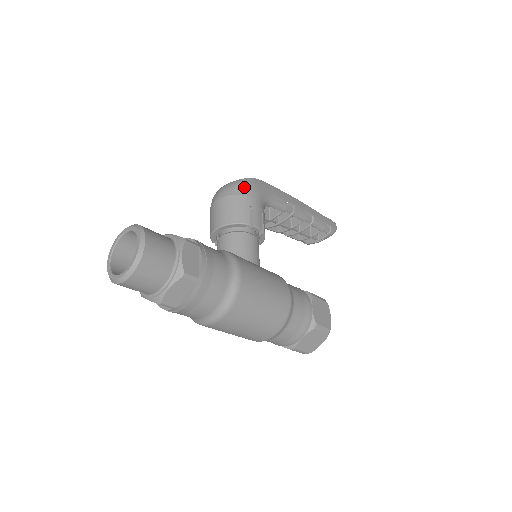
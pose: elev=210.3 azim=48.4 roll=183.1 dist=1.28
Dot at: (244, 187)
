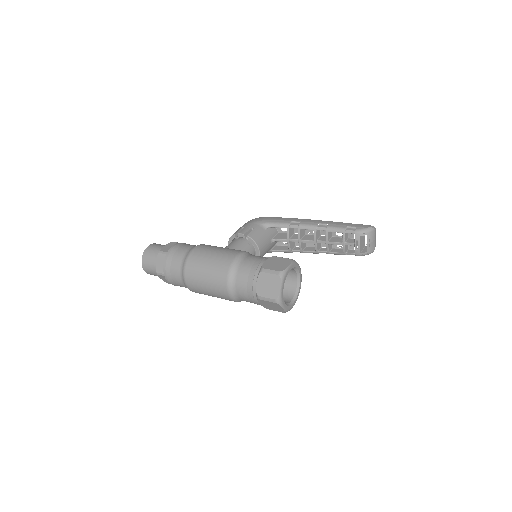
Dot at: (247, 222)
